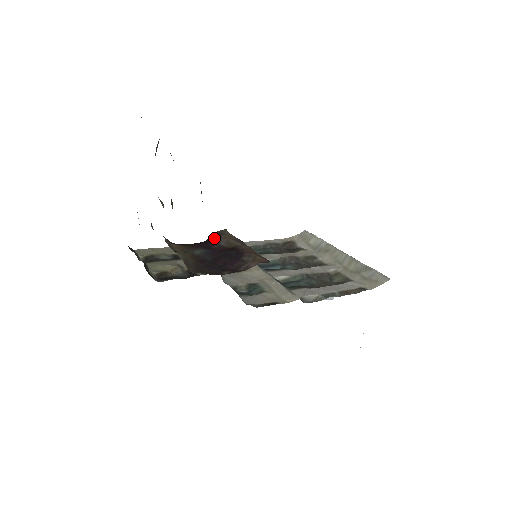
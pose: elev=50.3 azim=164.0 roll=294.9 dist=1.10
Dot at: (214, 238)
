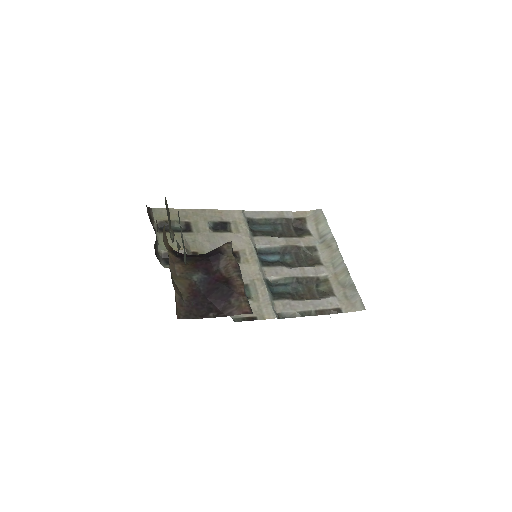
Dot at: (216, 256)
